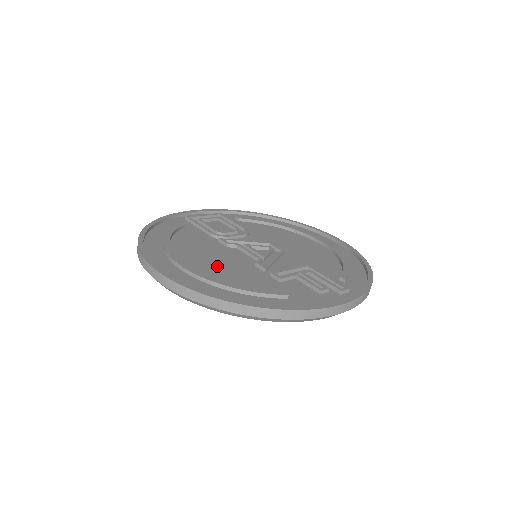
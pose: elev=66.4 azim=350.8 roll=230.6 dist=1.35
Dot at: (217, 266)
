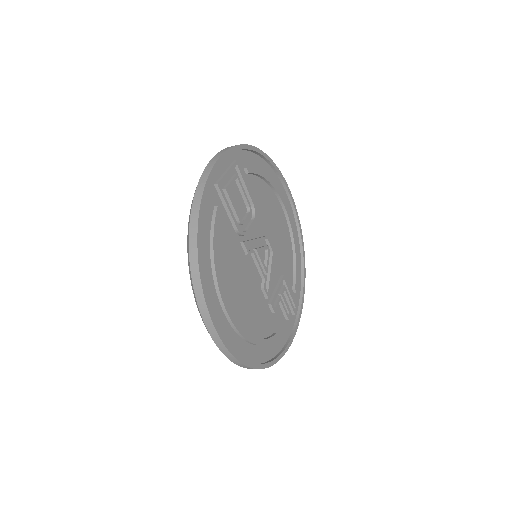
Dot at: (245, 303)
